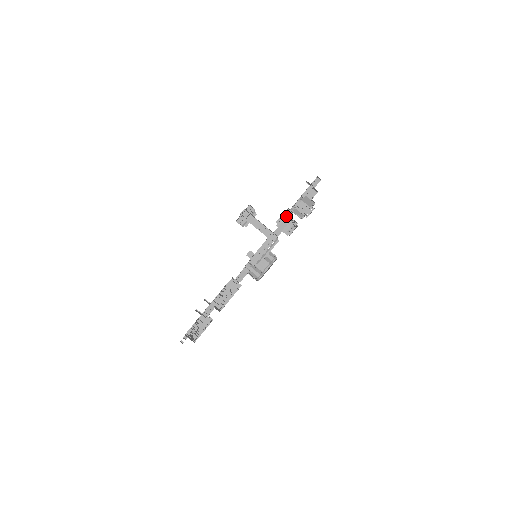
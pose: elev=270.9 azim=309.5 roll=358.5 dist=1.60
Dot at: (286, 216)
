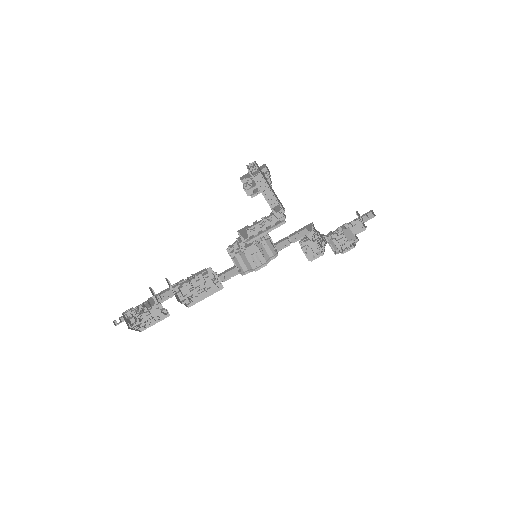
Dot at: occluded
